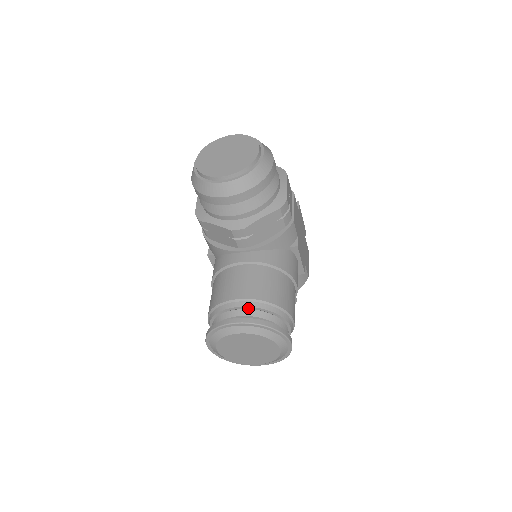
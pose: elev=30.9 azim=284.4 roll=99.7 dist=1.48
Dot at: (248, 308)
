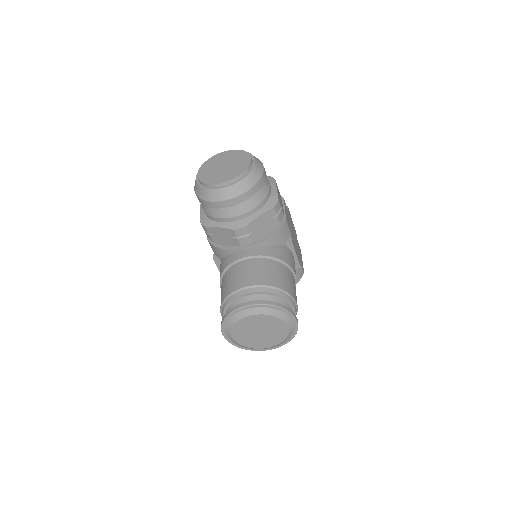
Dot at: (256, 293)
